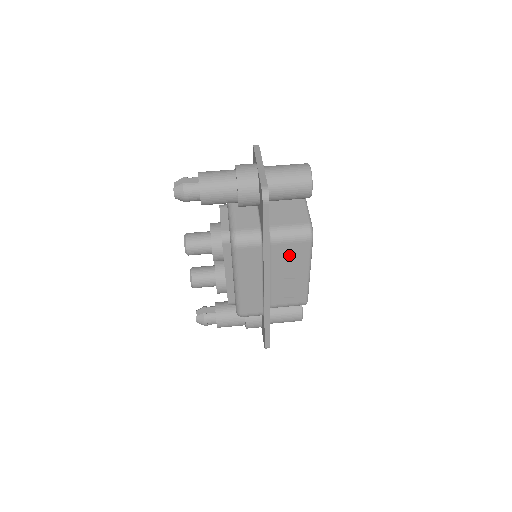
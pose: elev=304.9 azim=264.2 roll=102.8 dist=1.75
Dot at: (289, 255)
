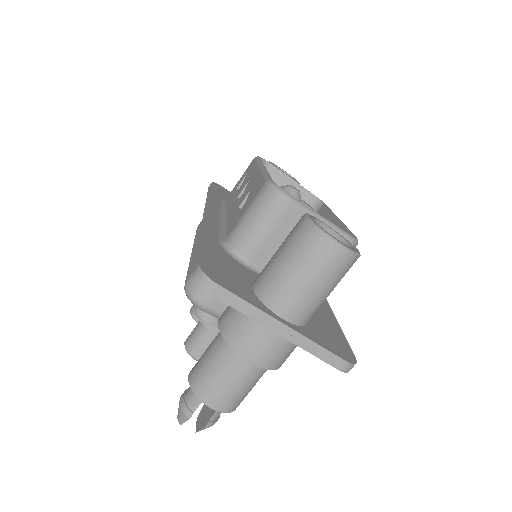
Dot at: occluded
